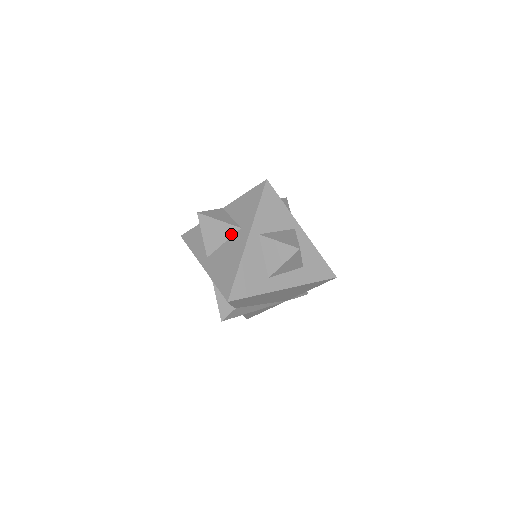
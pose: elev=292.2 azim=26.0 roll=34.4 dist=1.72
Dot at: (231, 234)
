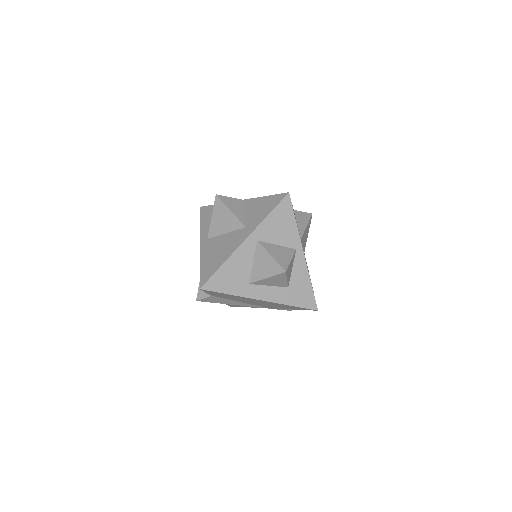
Dot at: (235, 228)
